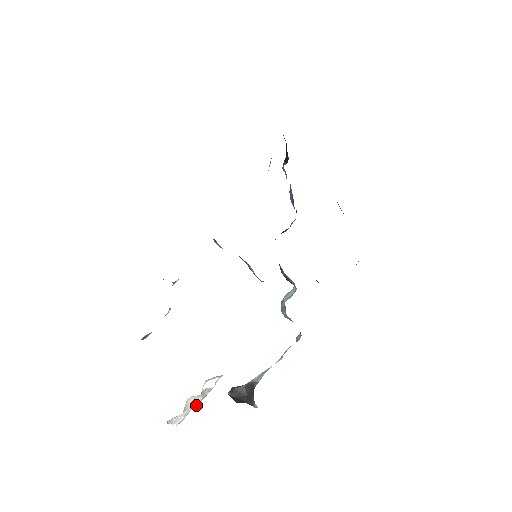
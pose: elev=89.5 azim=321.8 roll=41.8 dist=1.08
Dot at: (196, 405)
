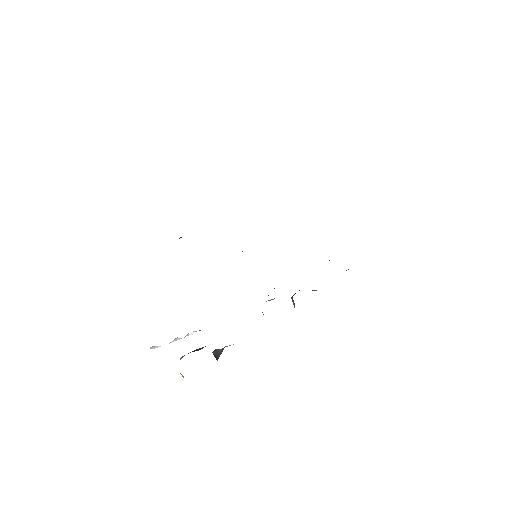
Dot at: occluded
